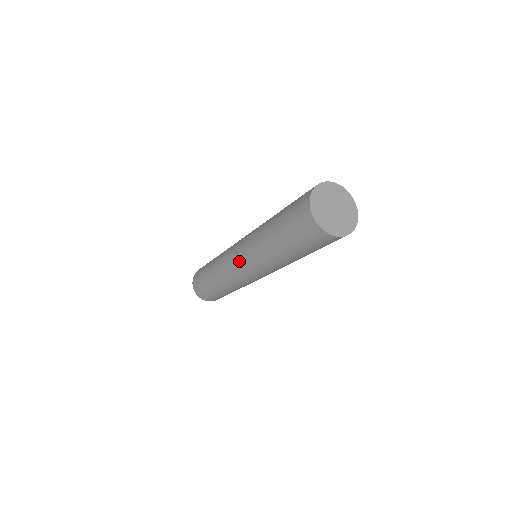
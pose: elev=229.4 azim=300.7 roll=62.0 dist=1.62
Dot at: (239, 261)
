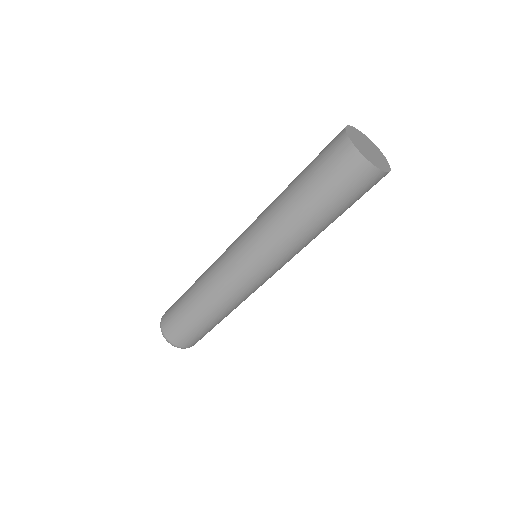
Dot at: (240, 251)
